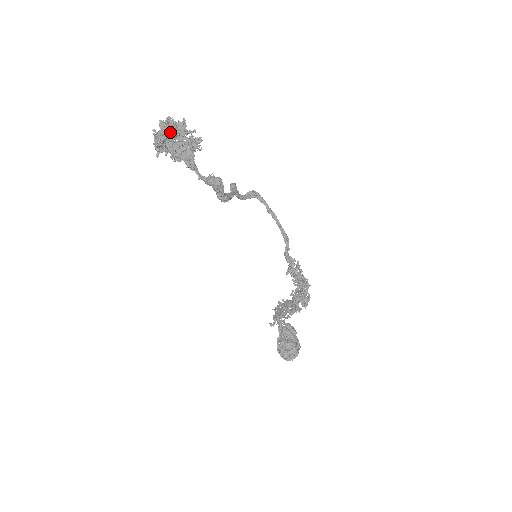
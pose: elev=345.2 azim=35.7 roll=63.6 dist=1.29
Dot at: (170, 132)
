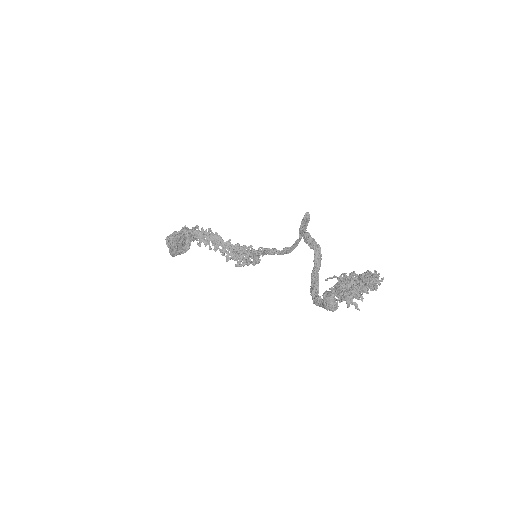
Dot at: occluded
